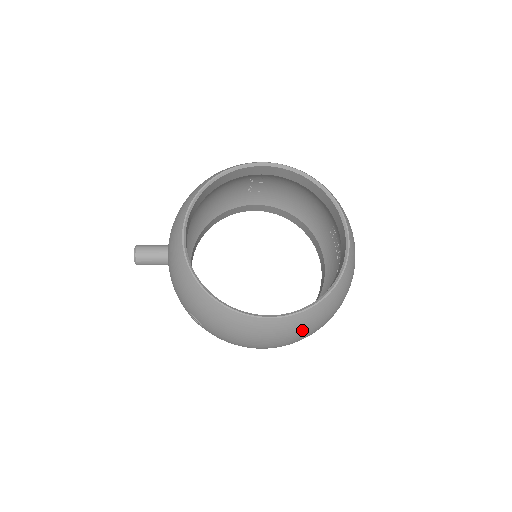
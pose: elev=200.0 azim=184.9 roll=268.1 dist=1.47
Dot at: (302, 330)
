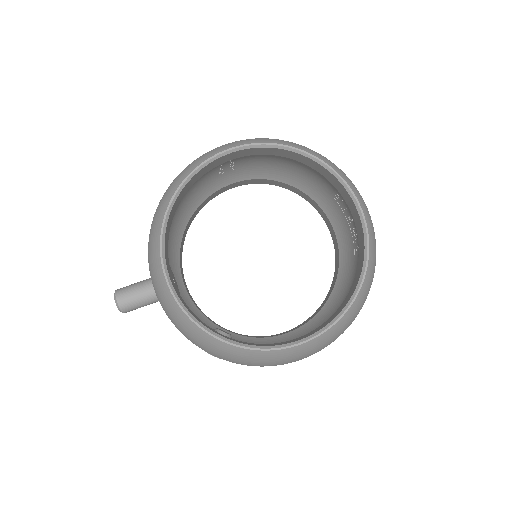
Dot at: (337, 336)
